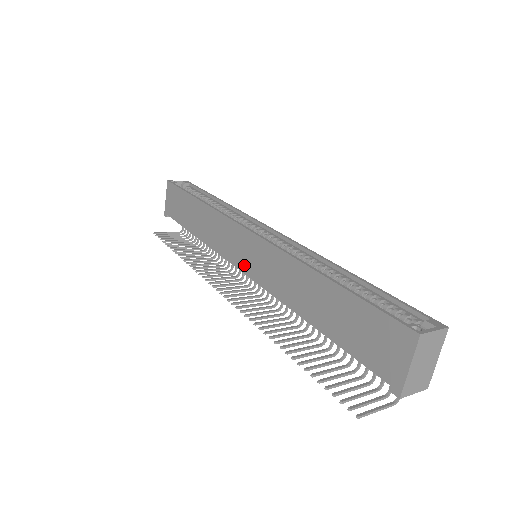
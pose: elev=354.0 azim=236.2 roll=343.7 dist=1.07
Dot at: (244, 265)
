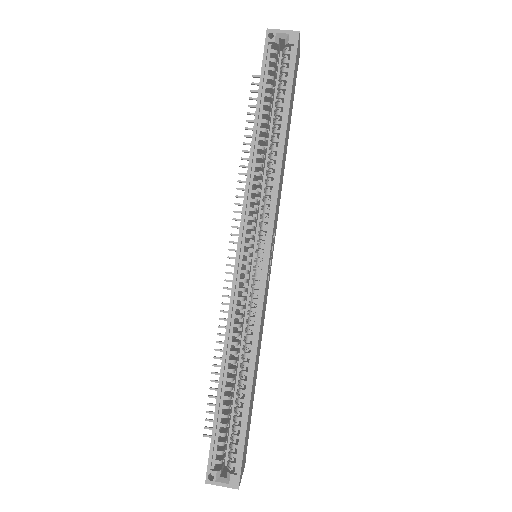
Dot at: occluded
